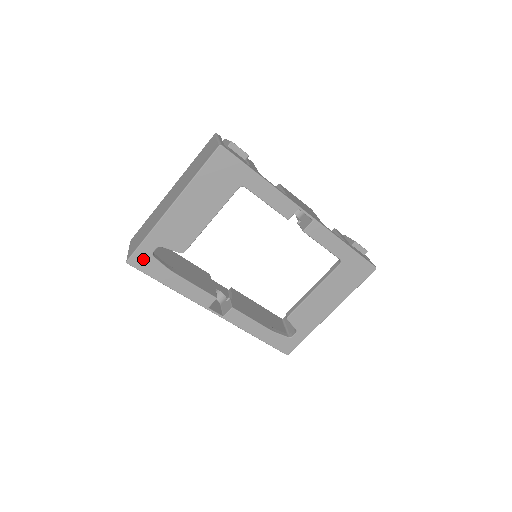
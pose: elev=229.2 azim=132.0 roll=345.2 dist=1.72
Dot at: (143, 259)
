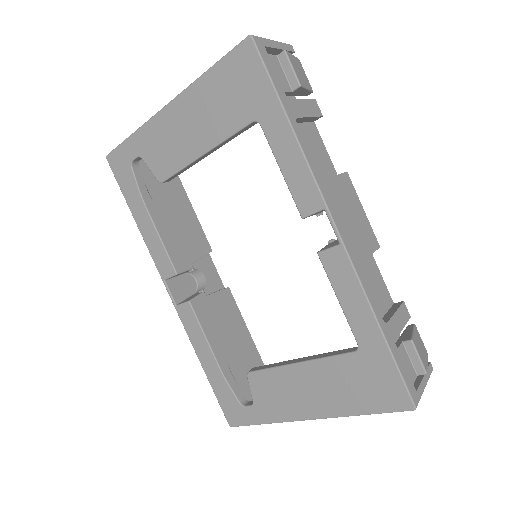
Dot at: (121, 163)
